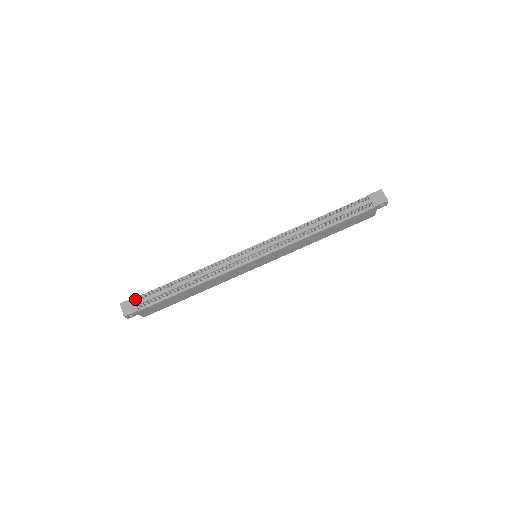
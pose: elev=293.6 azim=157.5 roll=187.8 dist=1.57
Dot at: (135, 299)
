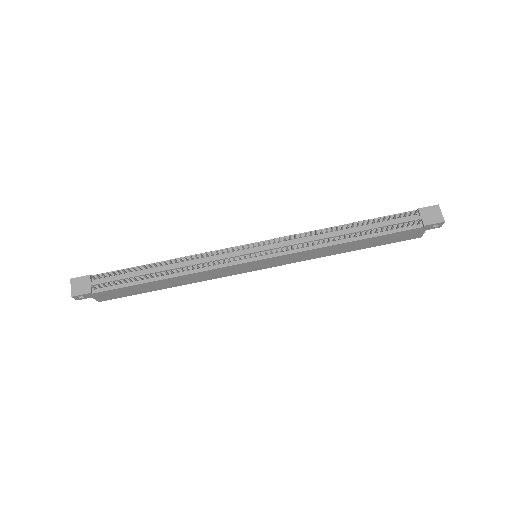
Dot at: (90, 277)
